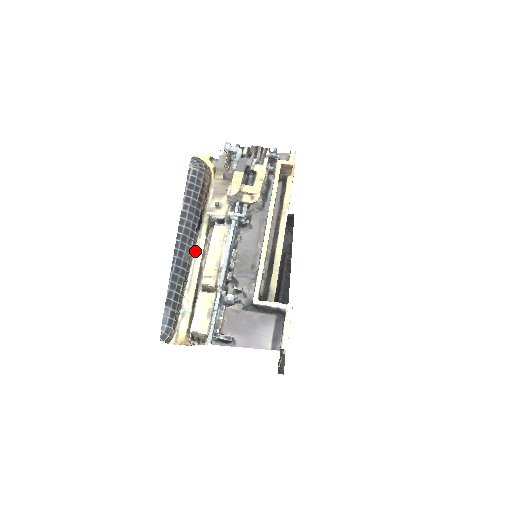
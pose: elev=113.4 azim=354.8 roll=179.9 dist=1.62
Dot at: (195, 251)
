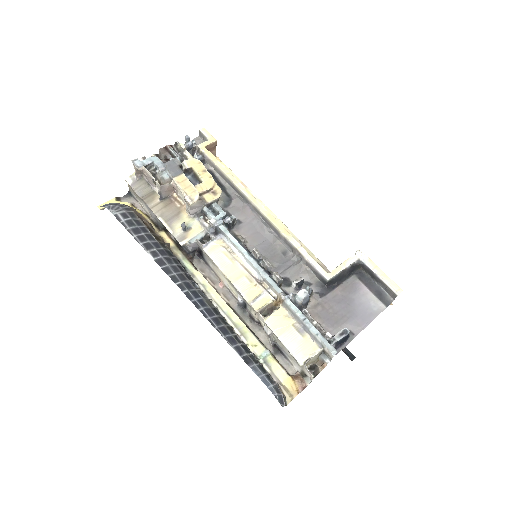
Dot at: (205, 293)
